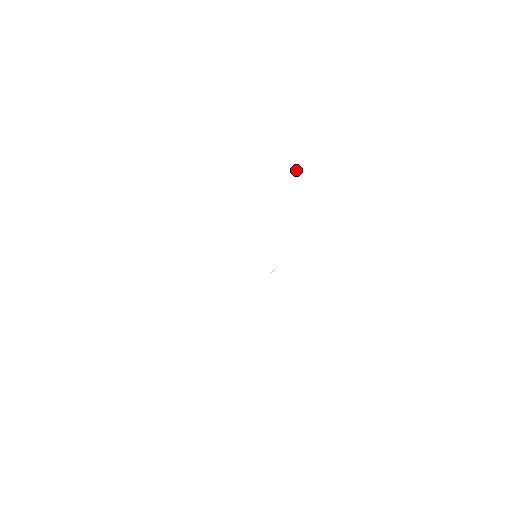
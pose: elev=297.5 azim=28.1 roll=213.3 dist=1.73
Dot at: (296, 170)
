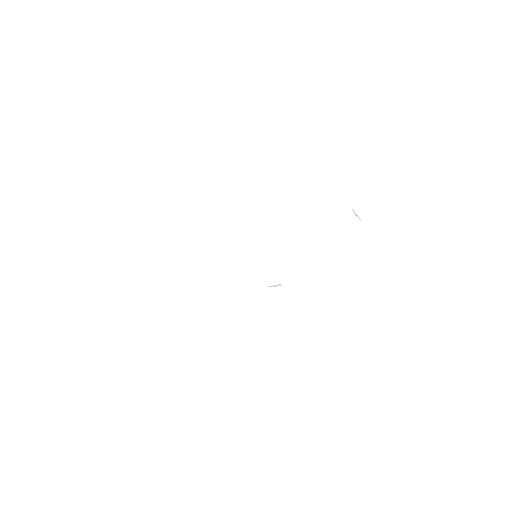
Dot at: occluded
